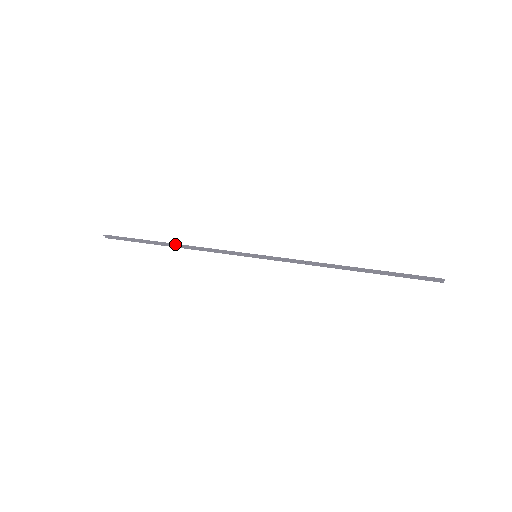
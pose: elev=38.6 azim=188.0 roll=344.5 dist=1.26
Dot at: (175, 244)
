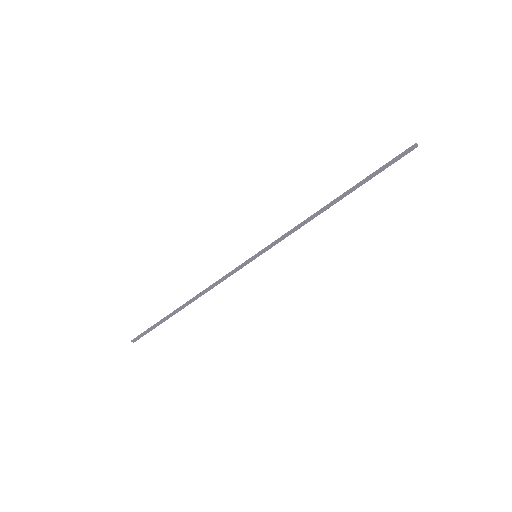
Dot at: (188, 301)
